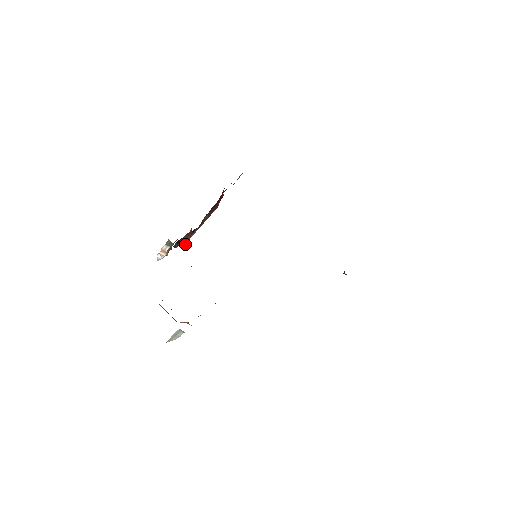
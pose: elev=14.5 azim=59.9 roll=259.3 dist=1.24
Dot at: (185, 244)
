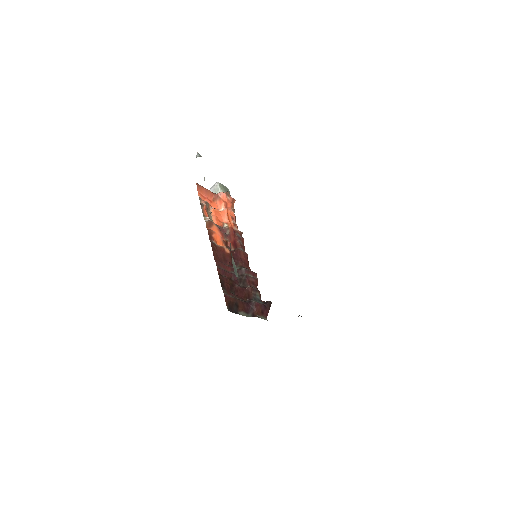
Dot at: occluded
